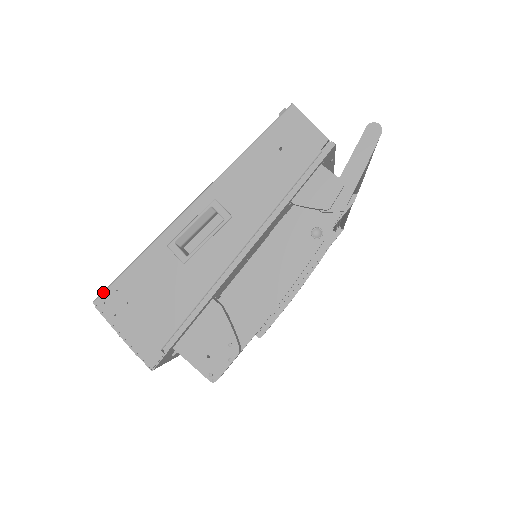
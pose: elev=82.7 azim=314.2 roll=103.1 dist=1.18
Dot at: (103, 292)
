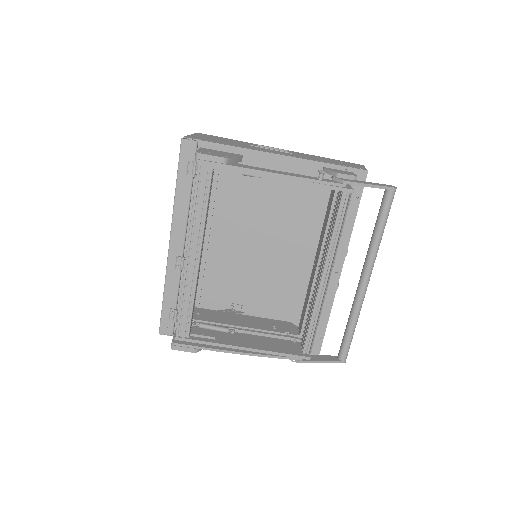
Dot at: (206, 134)
